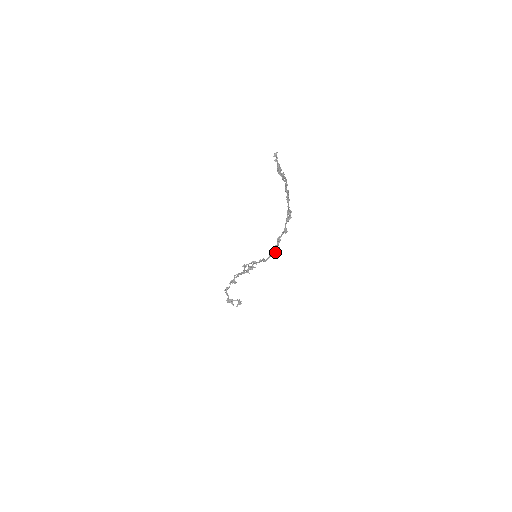
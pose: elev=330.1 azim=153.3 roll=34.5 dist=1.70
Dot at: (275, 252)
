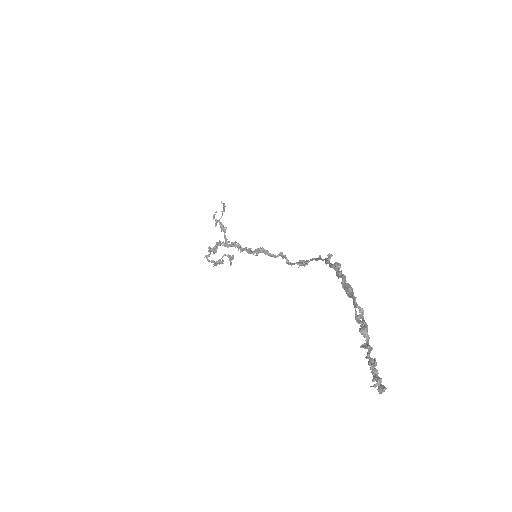
Dot at: occluded
